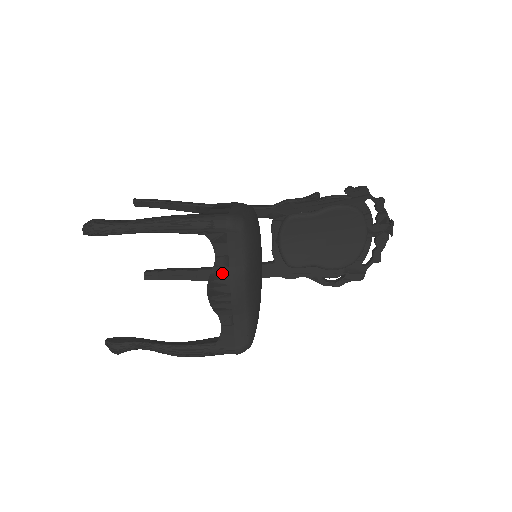
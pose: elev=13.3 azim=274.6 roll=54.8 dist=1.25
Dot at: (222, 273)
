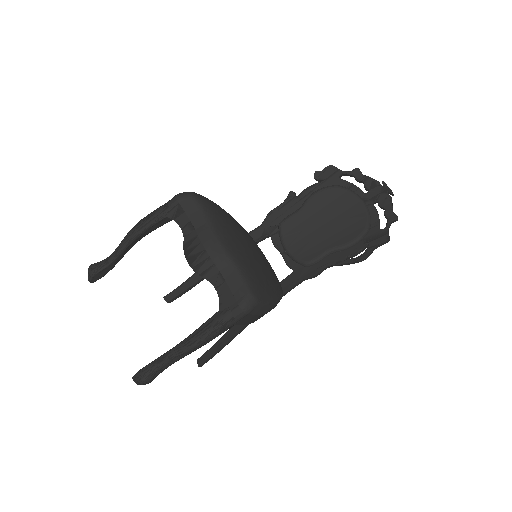
Dot at: (192, 238)
